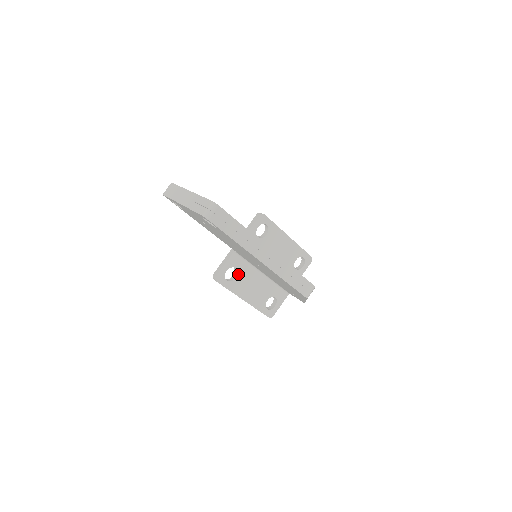
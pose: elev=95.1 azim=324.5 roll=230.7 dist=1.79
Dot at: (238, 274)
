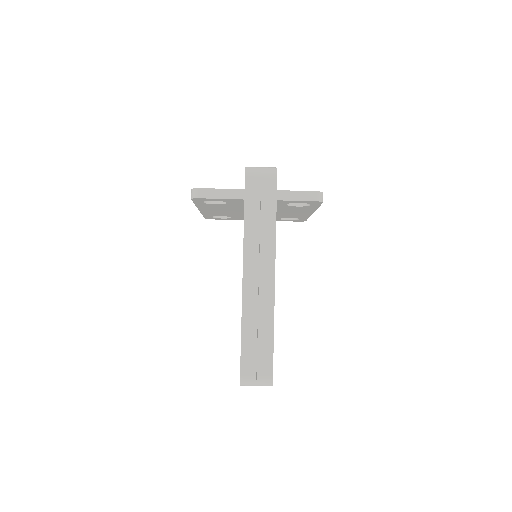
Dot at: (223, 204)
